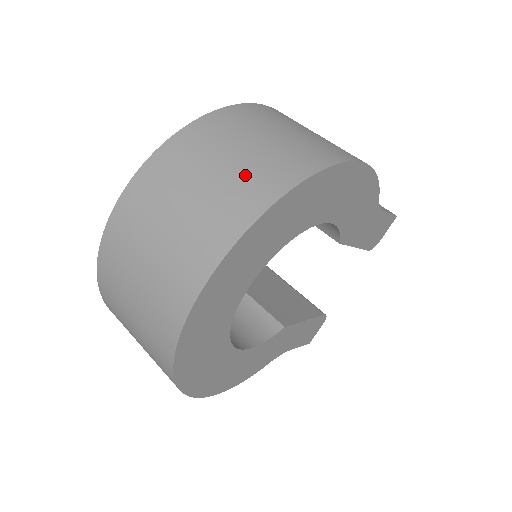
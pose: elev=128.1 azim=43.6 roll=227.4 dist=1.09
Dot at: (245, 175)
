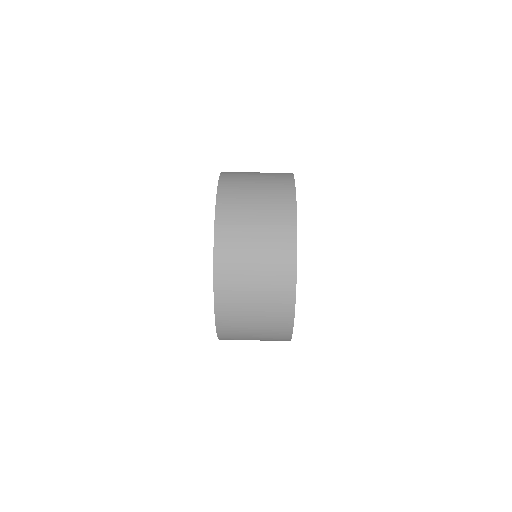
Dot at: (271, 200)
